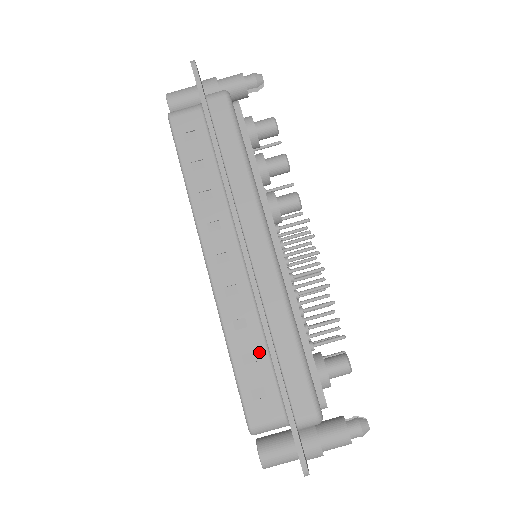
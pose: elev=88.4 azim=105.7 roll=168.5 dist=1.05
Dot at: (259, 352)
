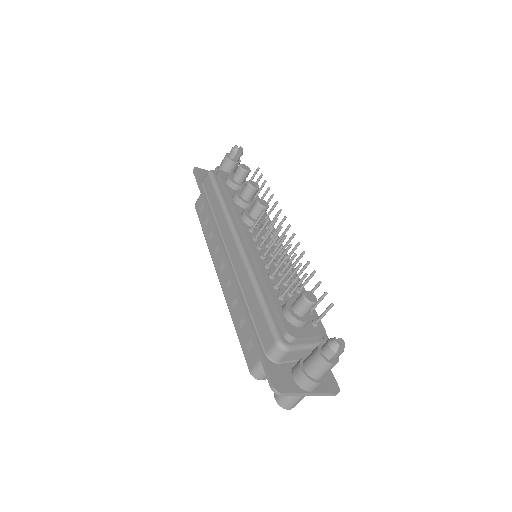
Dot at: occluded
